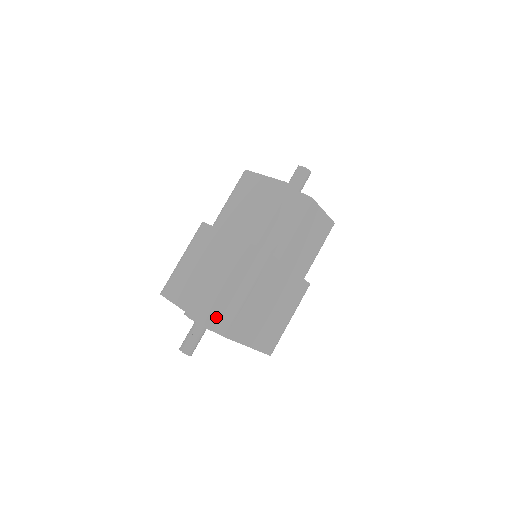
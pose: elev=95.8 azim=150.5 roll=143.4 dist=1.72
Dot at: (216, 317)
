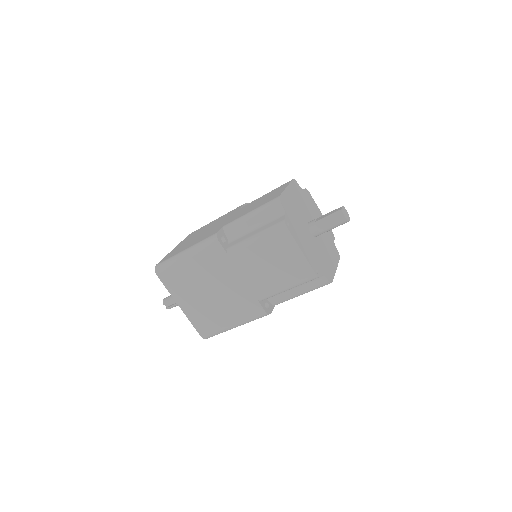
Dot at: (206, 330)
